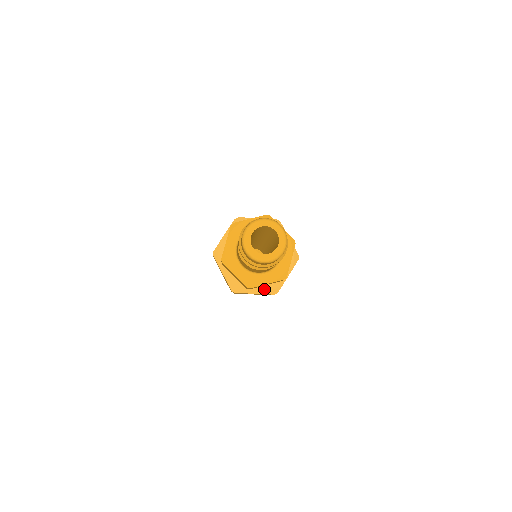
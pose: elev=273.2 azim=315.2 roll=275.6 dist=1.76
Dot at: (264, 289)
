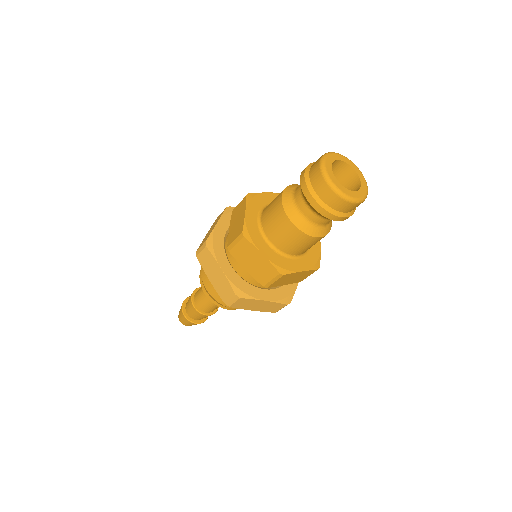
Dot at: (234, 278)
